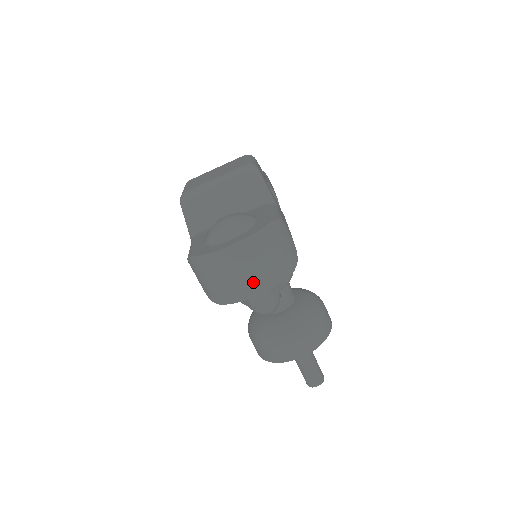
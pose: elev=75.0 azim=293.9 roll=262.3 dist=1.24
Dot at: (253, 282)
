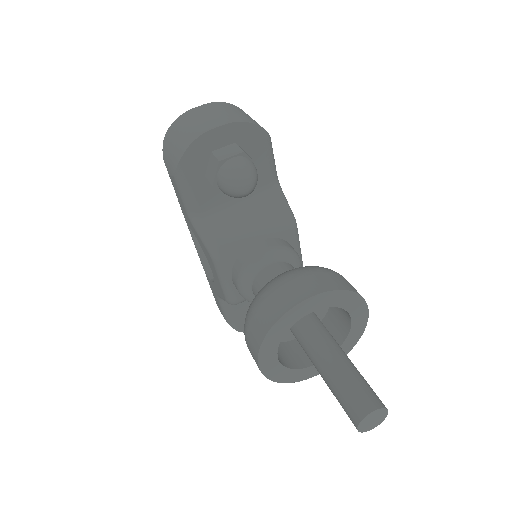
Dot at: (216, 120)
